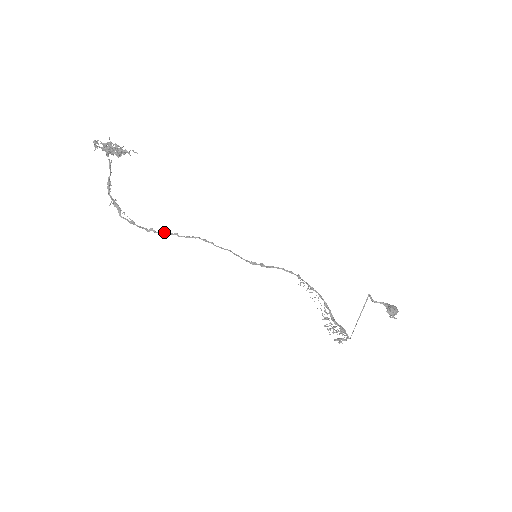
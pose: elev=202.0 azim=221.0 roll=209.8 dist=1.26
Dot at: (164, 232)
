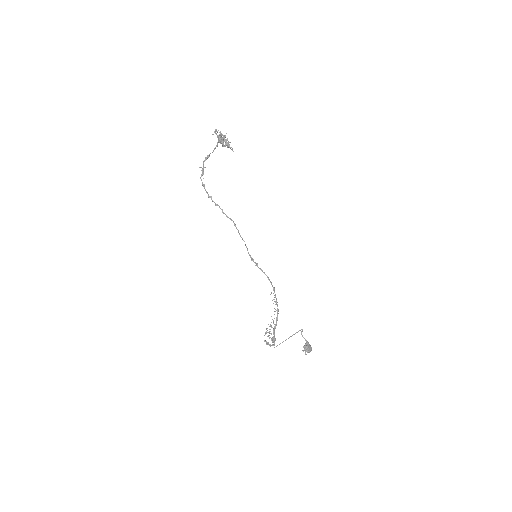
Dot at: (217, 204)
